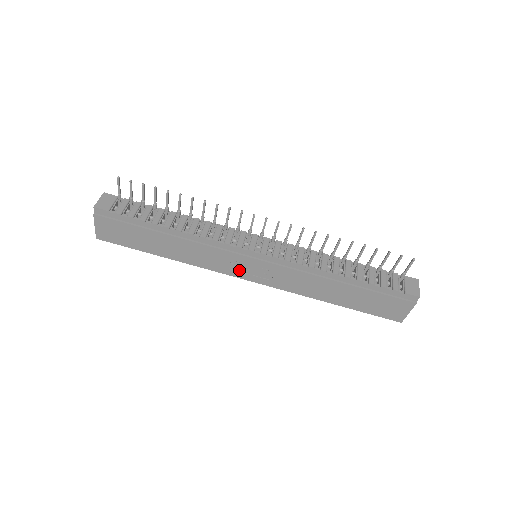
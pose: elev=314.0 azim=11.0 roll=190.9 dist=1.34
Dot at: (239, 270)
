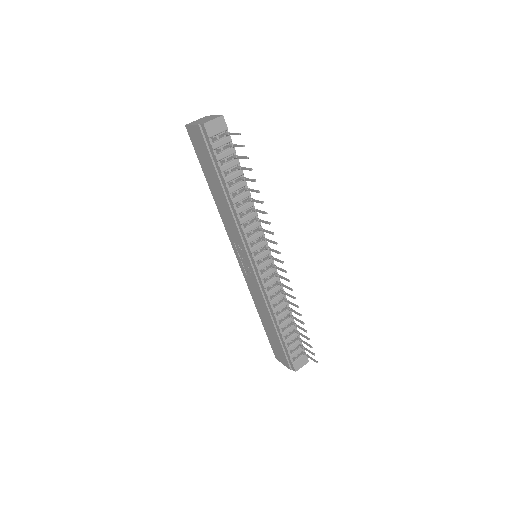
Dot at: (238, 250)
